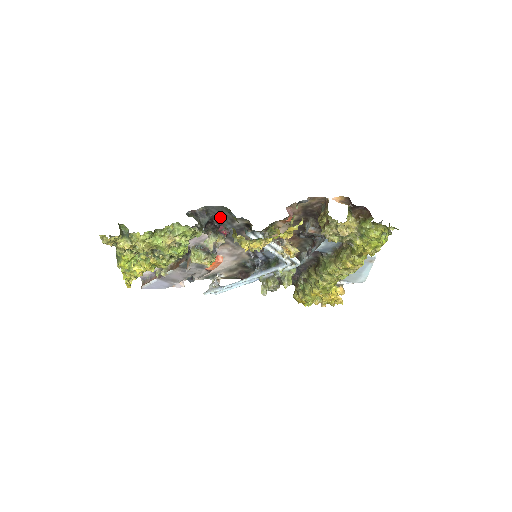
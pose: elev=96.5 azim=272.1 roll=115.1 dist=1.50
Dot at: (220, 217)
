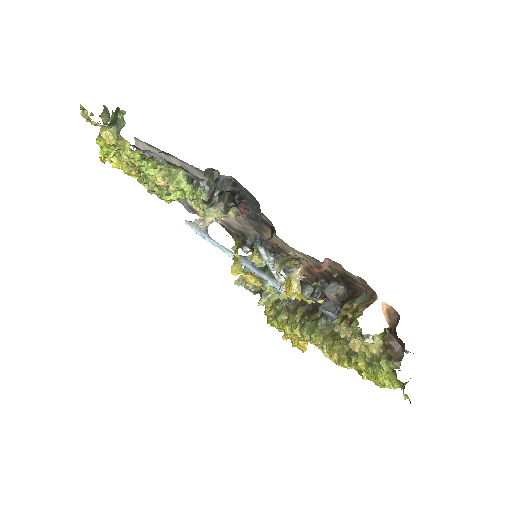
Dot at: (247, 198)
